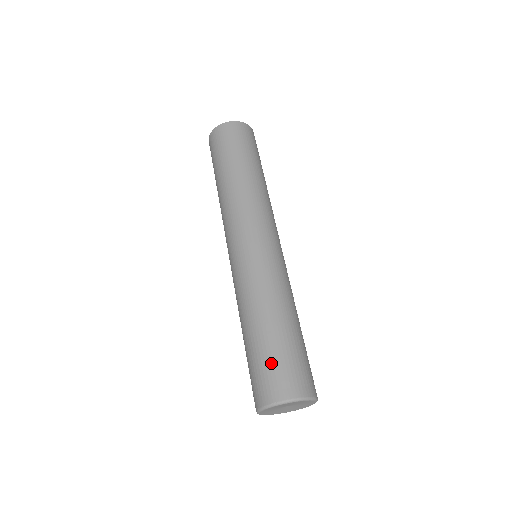
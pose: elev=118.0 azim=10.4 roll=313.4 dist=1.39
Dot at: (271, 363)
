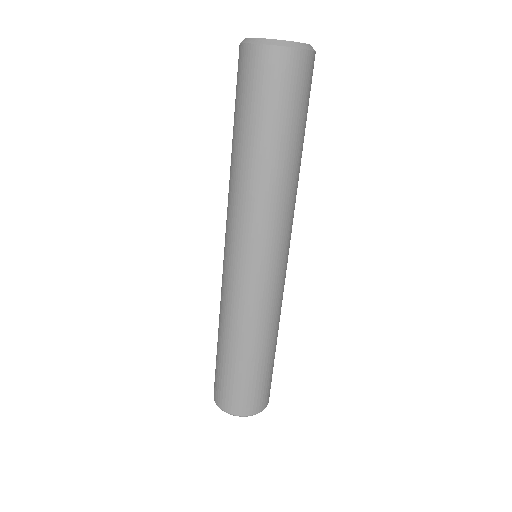
Dot at: (218, 376)
